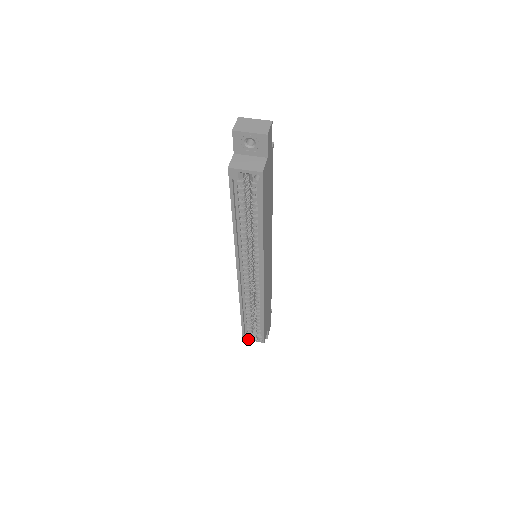
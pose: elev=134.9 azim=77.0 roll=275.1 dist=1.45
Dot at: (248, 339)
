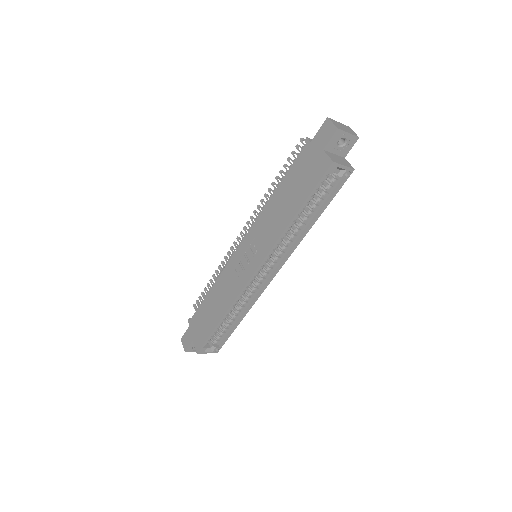
Dot at: (203, 352)
